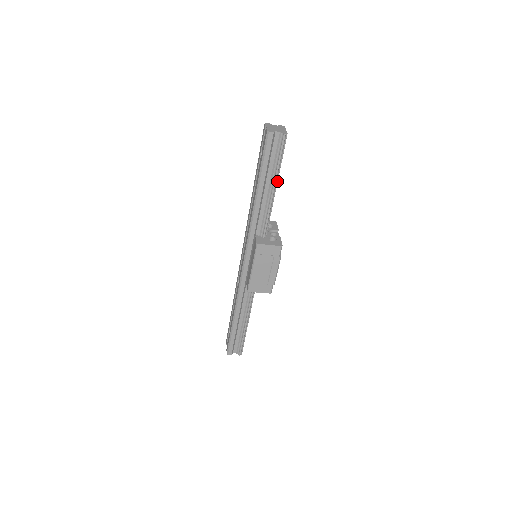
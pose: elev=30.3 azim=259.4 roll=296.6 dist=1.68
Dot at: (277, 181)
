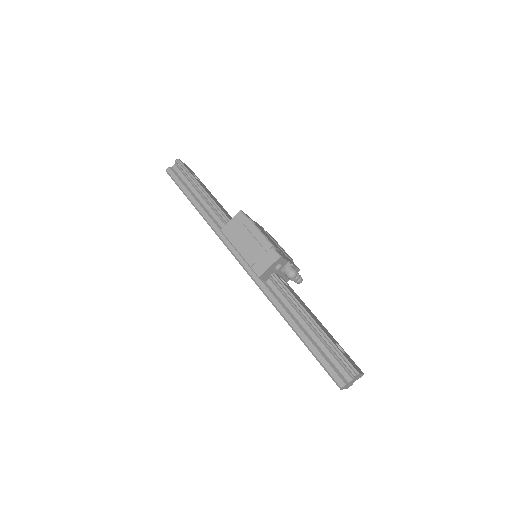
Dot at: (201, 187)
